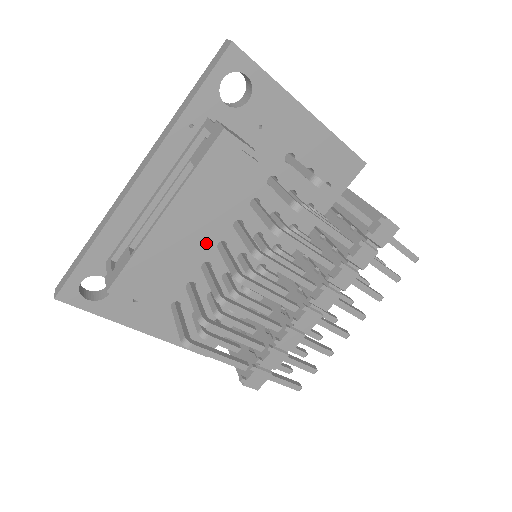
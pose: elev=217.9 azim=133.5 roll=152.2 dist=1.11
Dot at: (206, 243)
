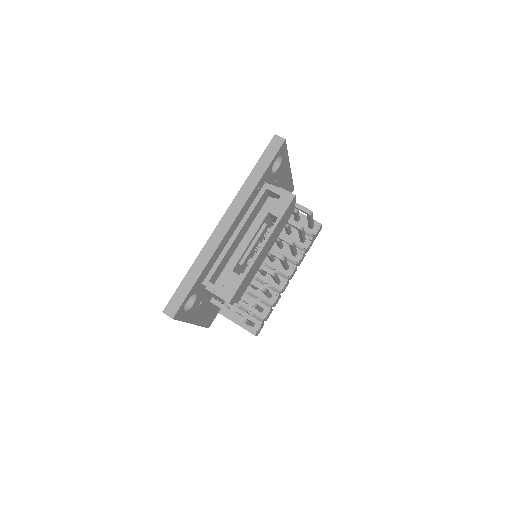
Dot at: occluded
